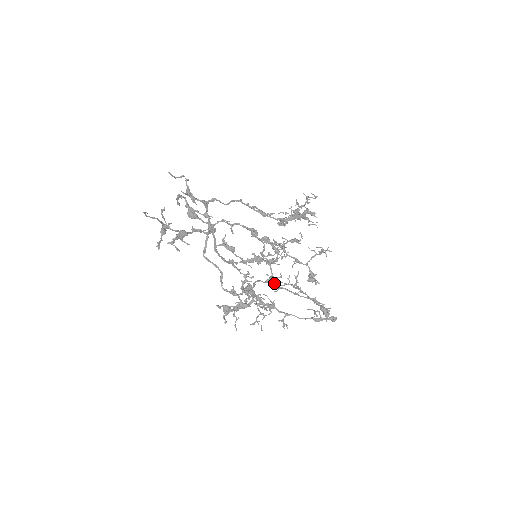
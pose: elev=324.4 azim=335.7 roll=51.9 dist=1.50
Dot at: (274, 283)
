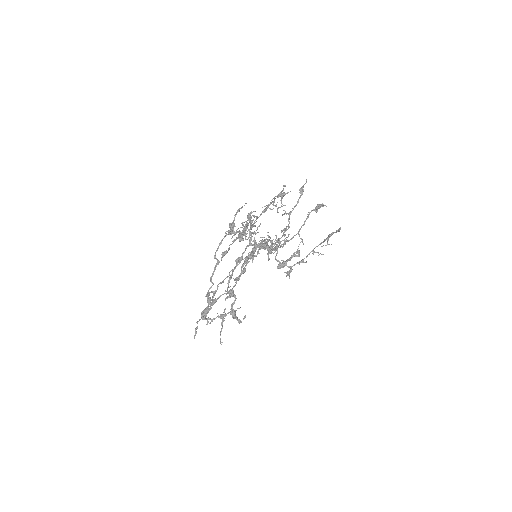
Dot at: occluded
